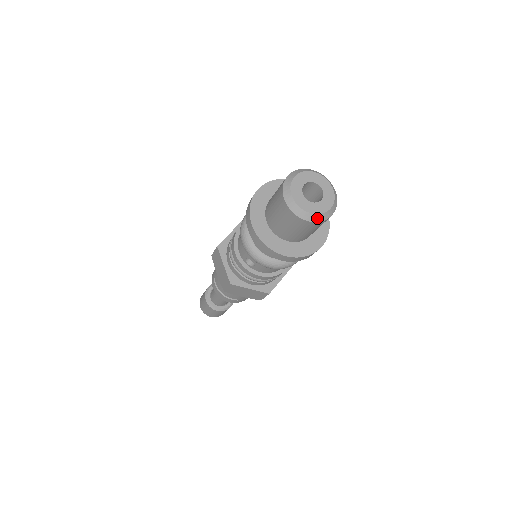
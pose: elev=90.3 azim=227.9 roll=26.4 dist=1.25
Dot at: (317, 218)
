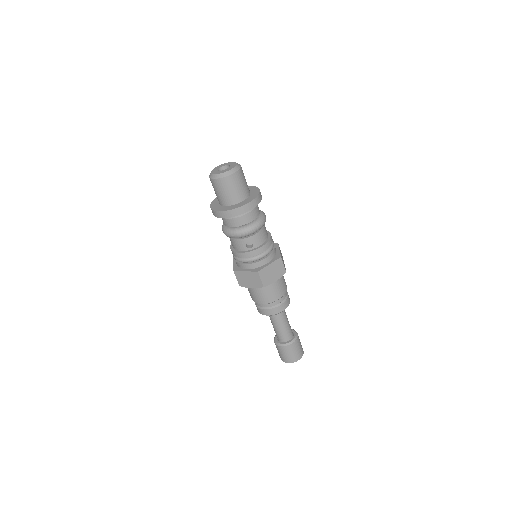
Dot at: (235, 169)
